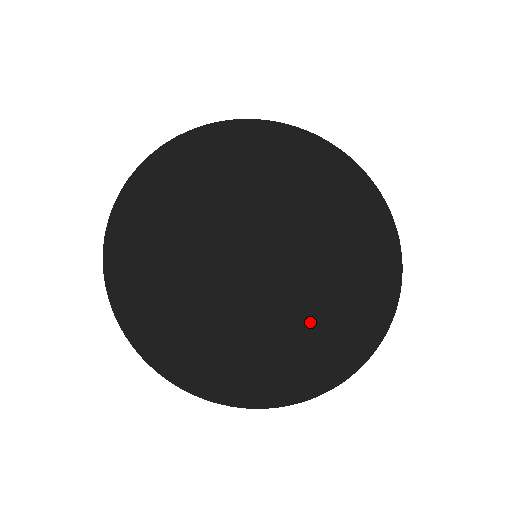
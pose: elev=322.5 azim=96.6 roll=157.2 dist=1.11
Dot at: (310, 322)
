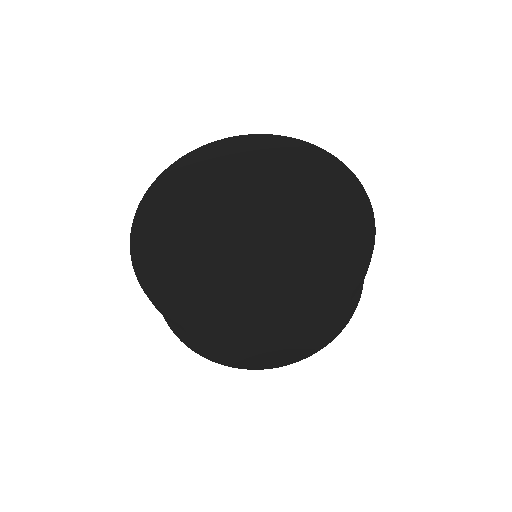
Dot at: (304, 254)
